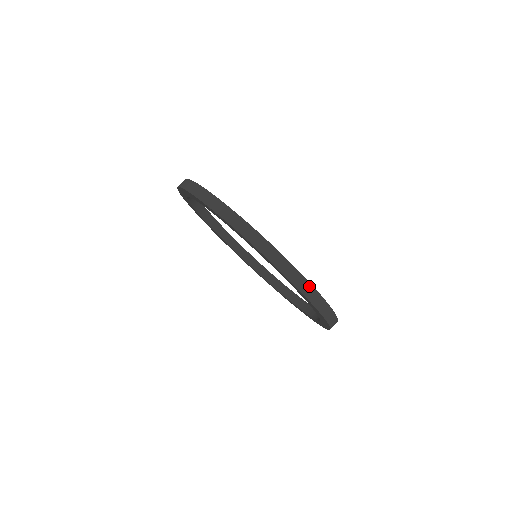
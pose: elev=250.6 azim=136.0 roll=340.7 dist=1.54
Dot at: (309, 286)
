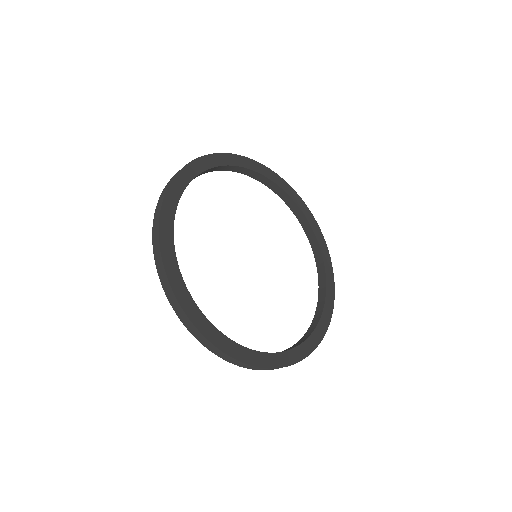
Dot at: (270, 369)
